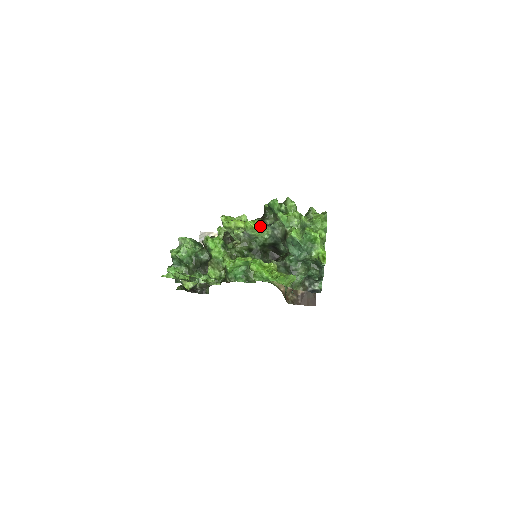
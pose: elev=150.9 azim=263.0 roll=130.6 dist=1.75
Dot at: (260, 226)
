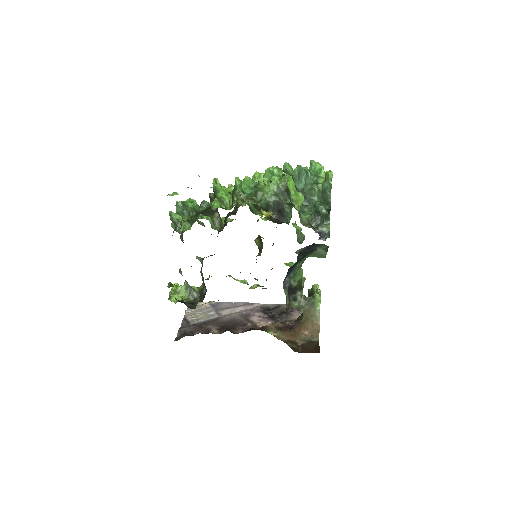
Dot at: occluded
